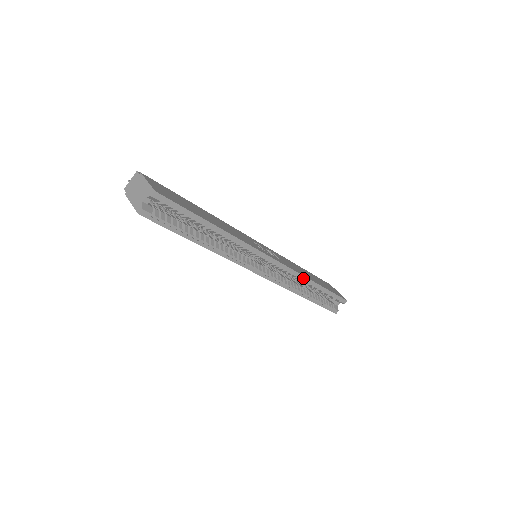
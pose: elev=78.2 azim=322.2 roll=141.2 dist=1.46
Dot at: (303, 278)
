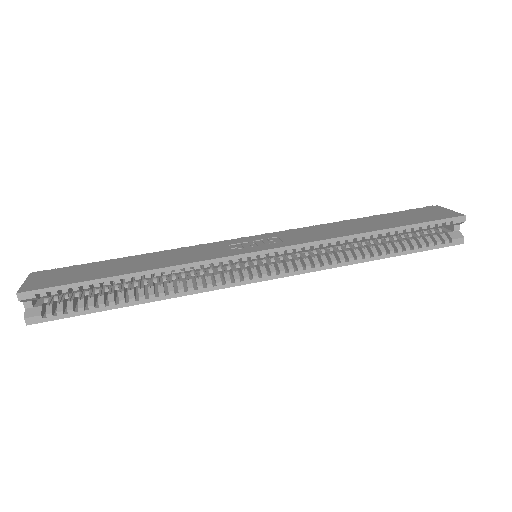
Dot at: (339, 240)
